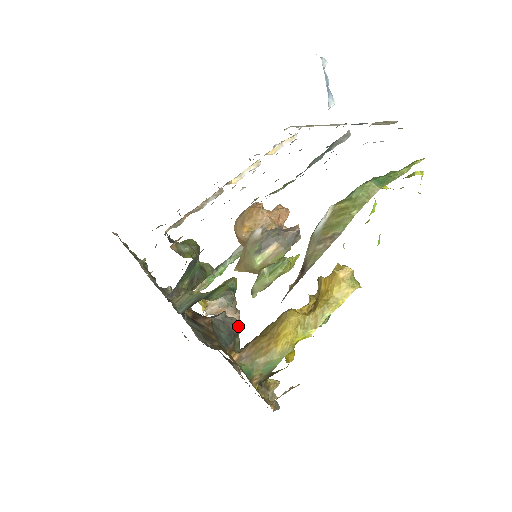
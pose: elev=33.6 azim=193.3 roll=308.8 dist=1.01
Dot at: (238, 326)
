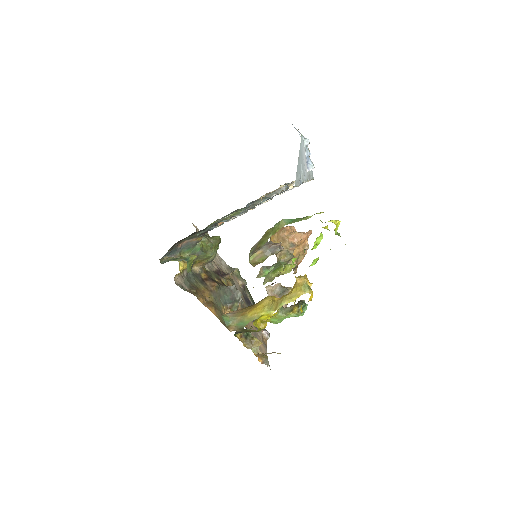
Dot at: occluded
